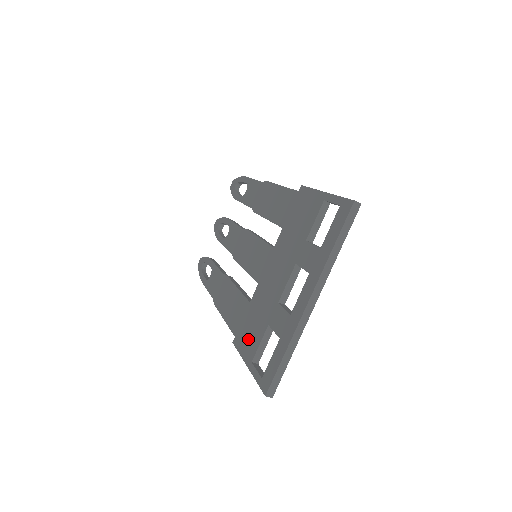
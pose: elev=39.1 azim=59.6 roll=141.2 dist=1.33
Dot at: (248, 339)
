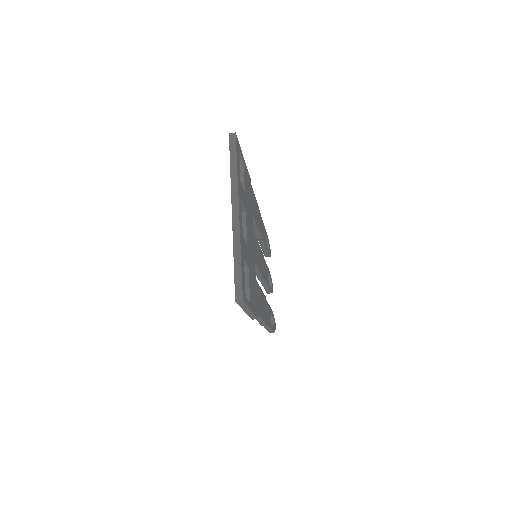
Dot at: occluded
